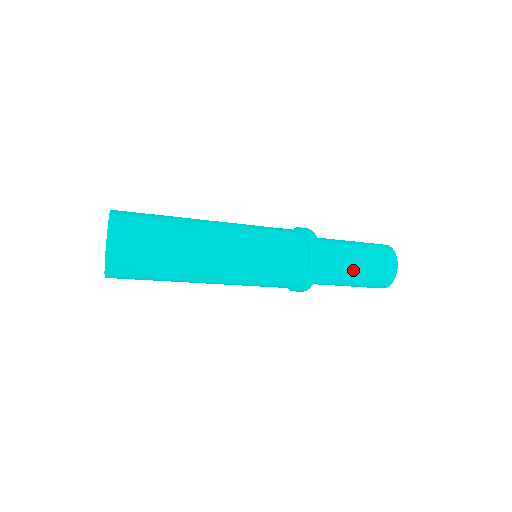
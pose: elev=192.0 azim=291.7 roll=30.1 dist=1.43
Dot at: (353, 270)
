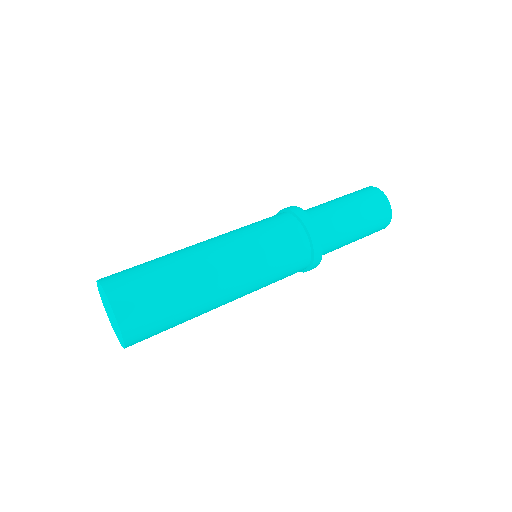
Dot at: (352, 226)
